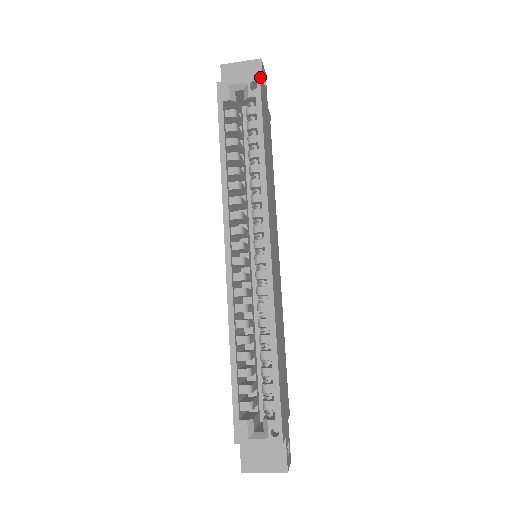
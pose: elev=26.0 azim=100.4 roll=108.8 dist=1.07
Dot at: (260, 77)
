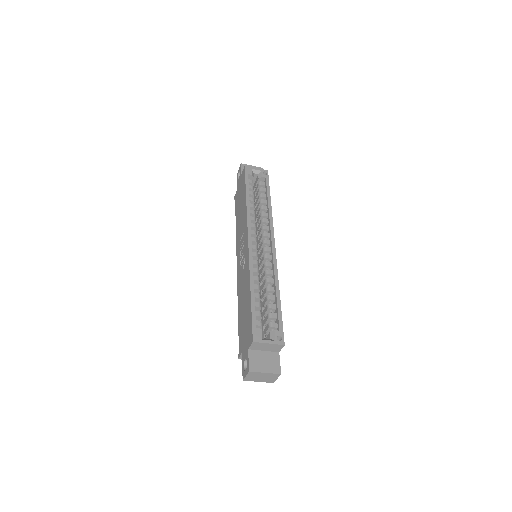
Dot at: occluded
